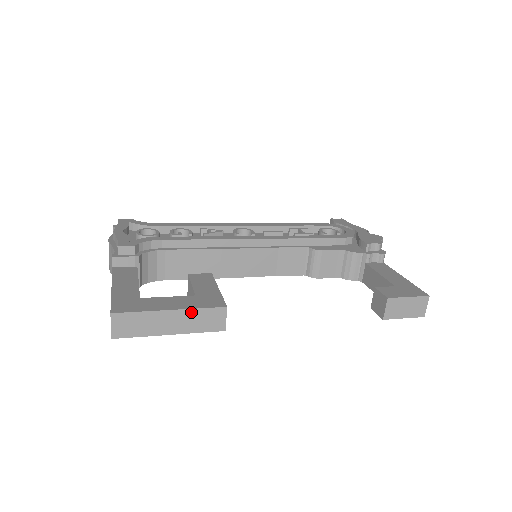
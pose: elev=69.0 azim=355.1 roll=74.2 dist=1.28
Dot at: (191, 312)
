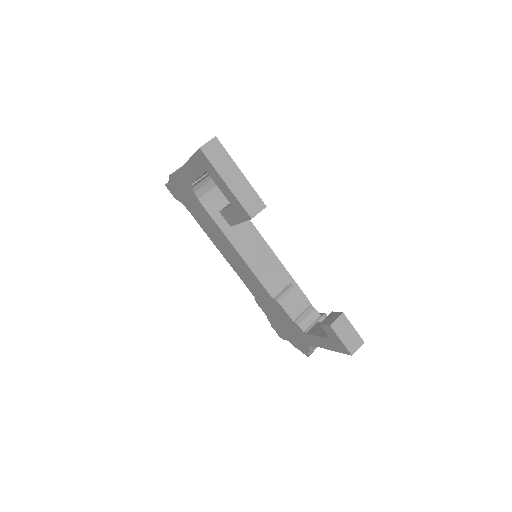
Dot at: (249, 186)
